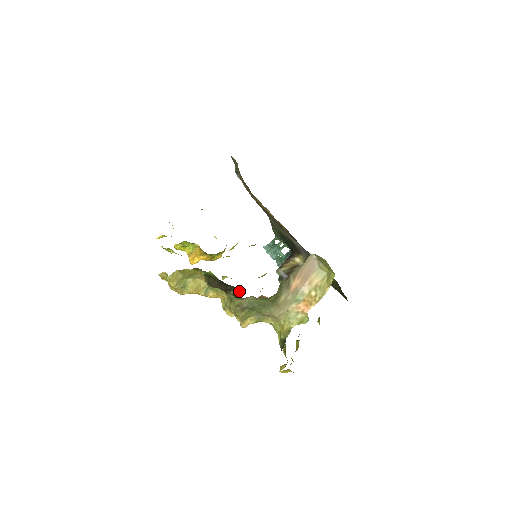
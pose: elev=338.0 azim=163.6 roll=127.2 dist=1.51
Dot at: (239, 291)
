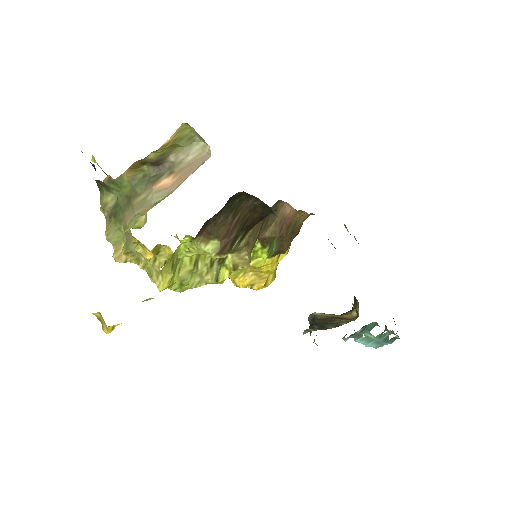
Dot at: occluded
